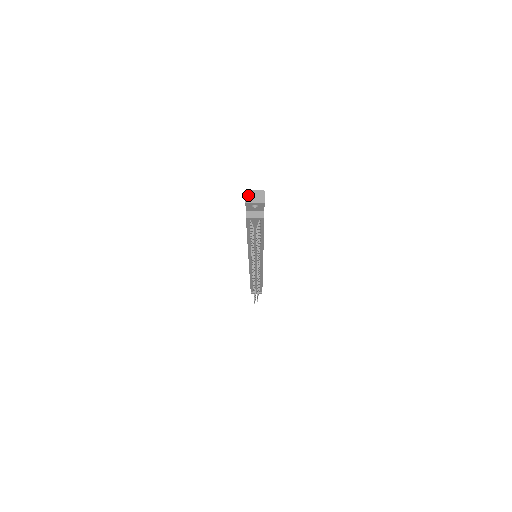
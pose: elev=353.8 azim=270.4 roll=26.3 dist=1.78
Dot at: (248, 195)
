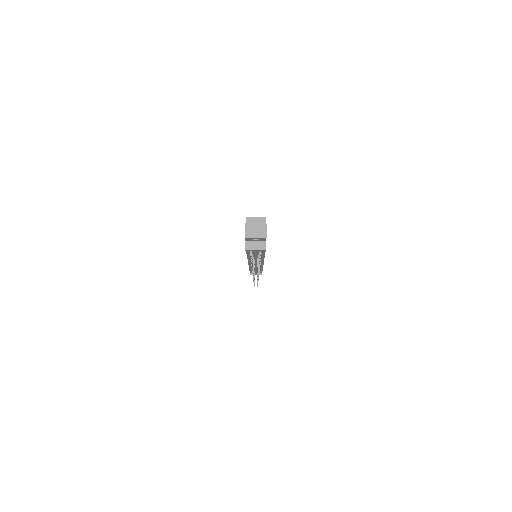
Dot at: (248, 229)
